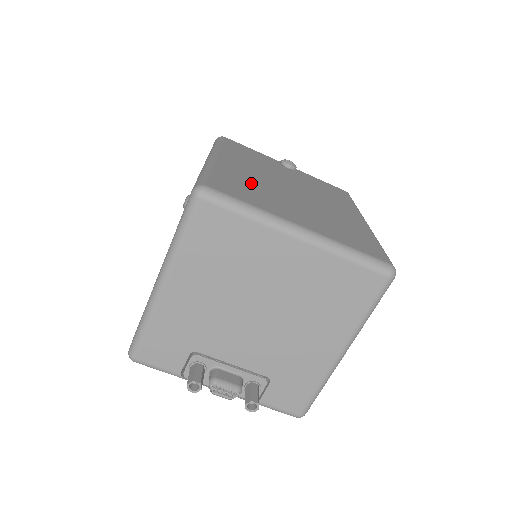
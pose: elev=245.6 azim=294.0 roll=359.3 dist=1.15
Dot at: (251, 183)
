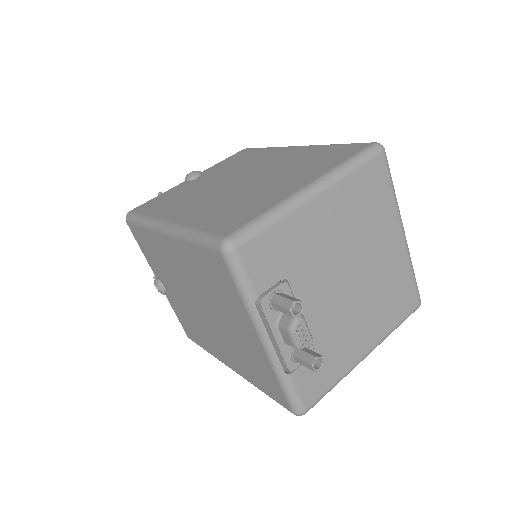
Dot at: occluded
